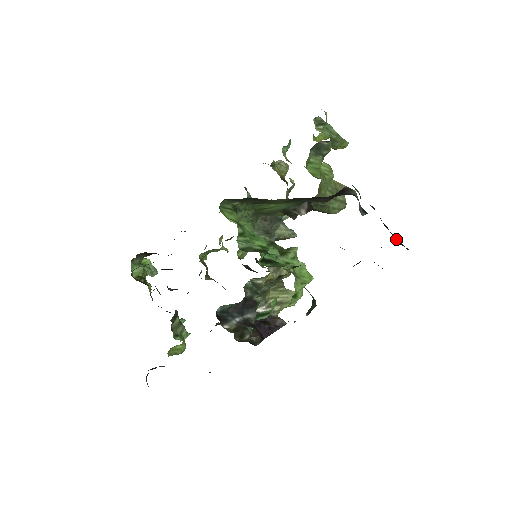
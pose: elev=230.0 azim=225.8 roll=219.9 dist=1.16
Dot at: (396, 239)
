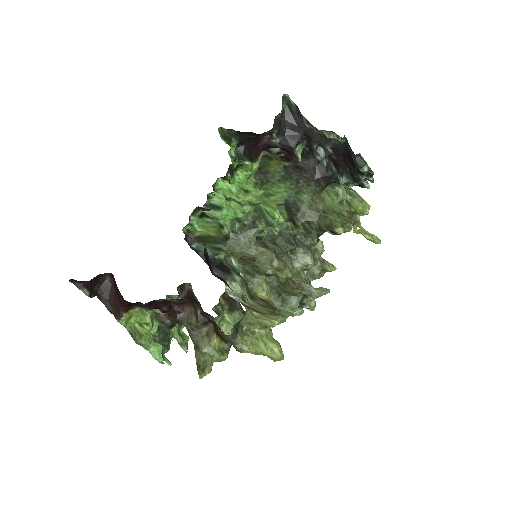
Dot at: (349, 156)
